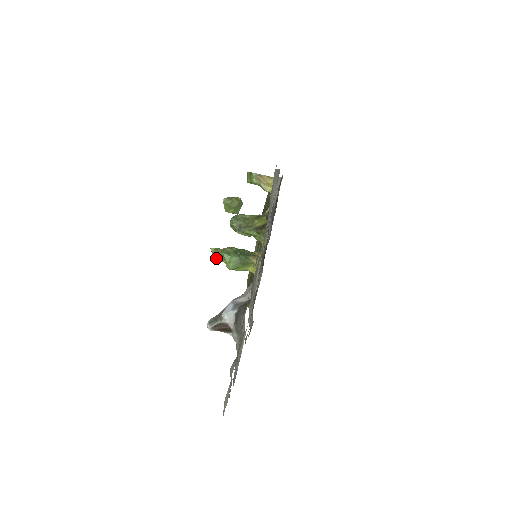
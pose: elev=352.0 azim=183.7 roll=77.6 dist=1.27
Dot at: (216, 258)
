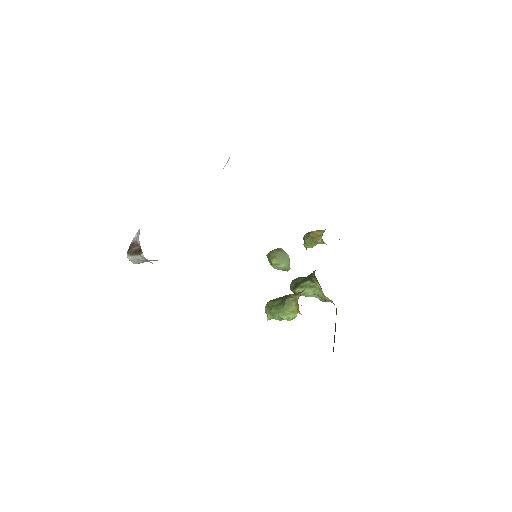
Dot at: (270, 317)
